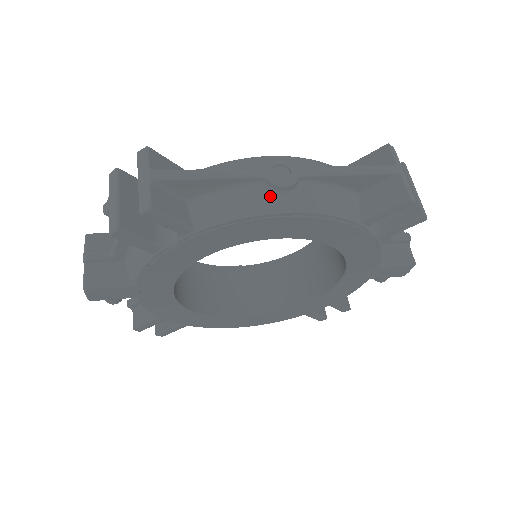
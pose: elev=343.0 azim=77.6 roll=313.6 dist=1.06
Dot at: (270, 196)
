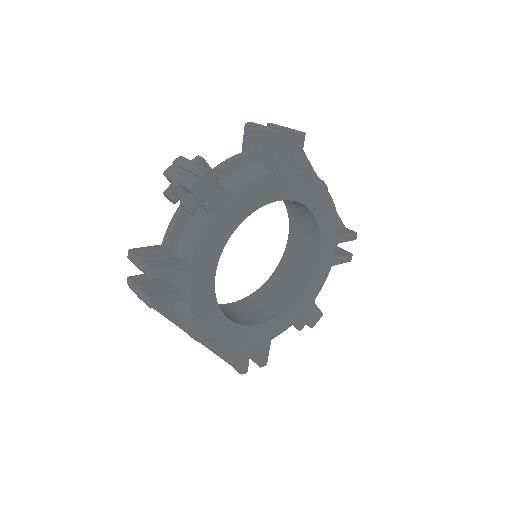
Dot at: occluded
